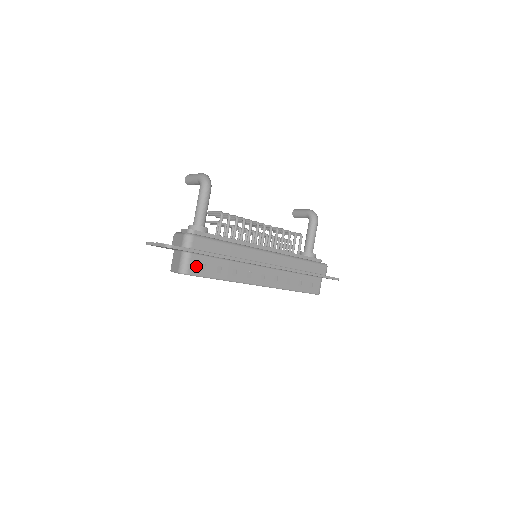
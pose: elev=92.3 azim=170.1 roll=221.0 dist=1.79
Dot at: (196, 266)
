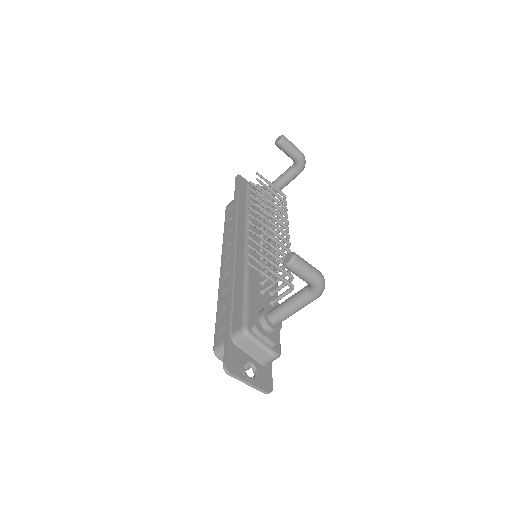
Dot at: occluded
